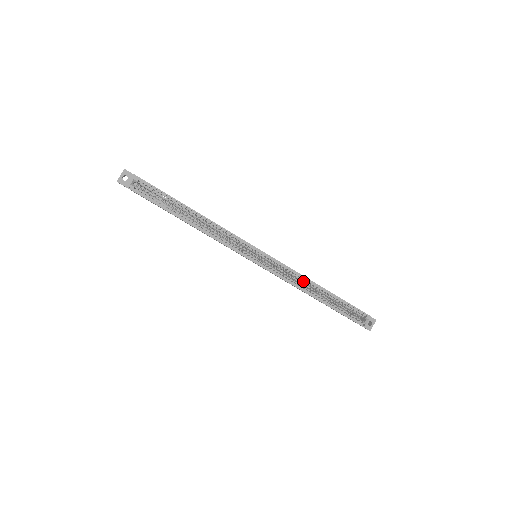
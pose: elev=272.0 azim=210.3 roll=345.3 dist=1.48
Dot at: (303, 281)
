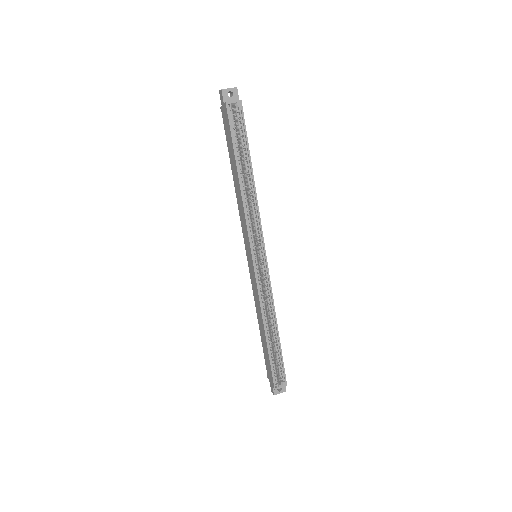
Dot at: (269, 310)
